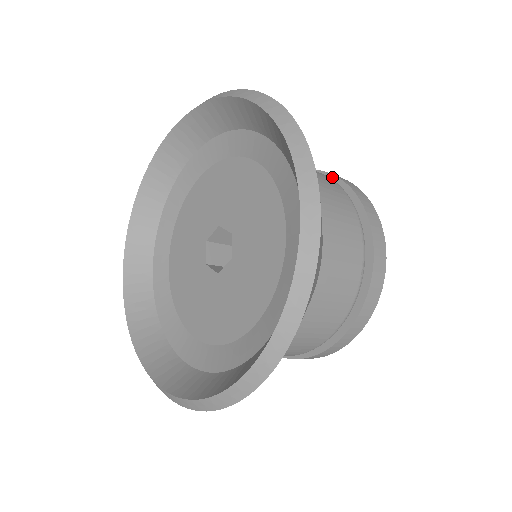
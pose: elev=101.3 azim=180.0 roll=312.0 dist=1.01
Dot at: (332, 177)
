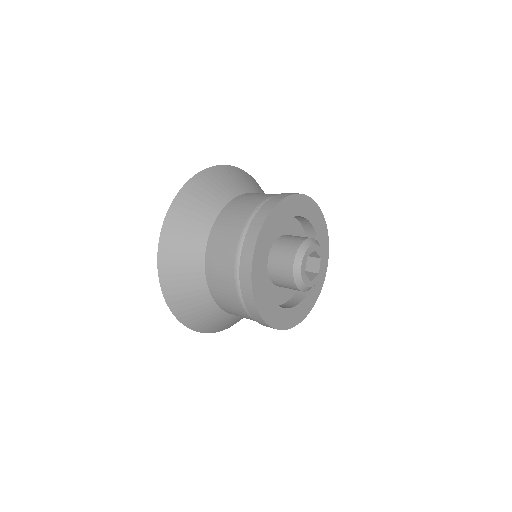
Dot at: occluded
